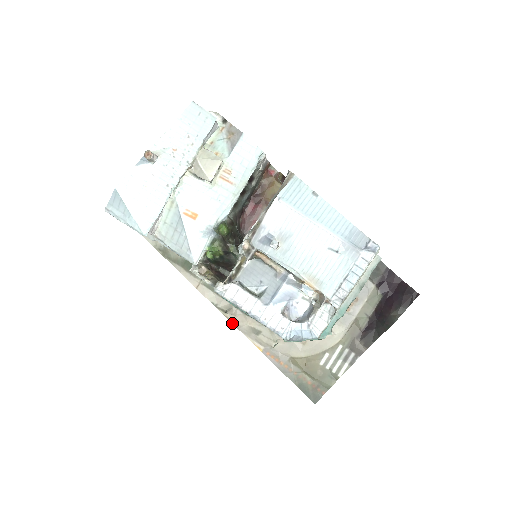
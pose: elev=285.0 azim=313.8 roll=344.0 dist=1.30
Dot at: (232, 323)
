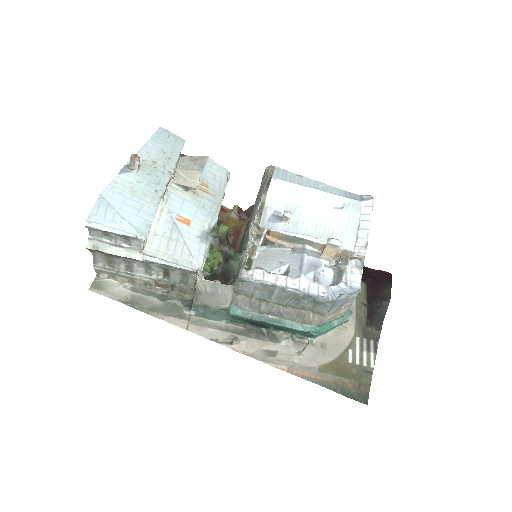
Dot at: occluded
